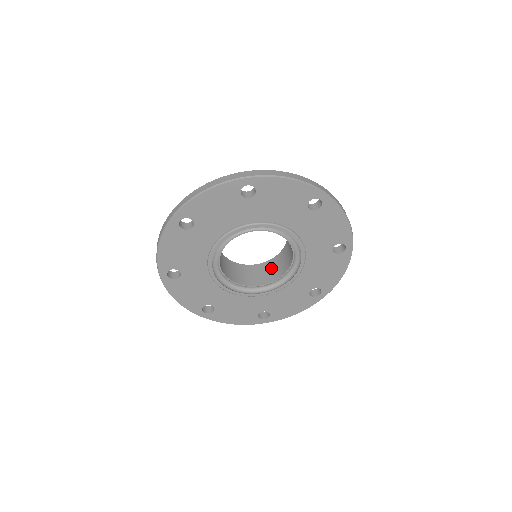
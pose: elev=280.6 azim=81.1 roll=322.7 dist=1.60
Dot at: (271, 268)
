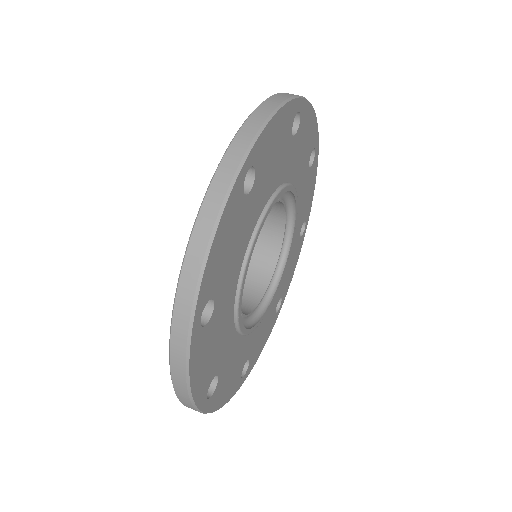
Dot at: (252, 253)
